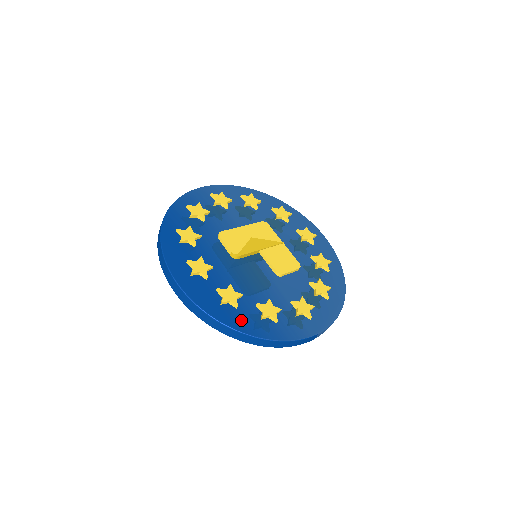
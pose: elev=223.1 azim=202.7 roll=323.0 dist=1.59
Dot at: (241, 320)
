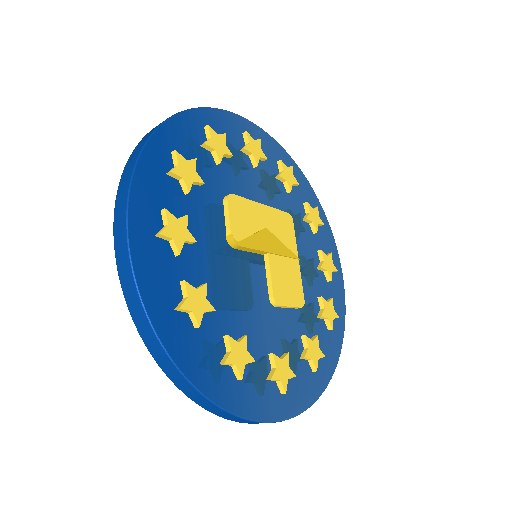
Dot at: (192, 351)
